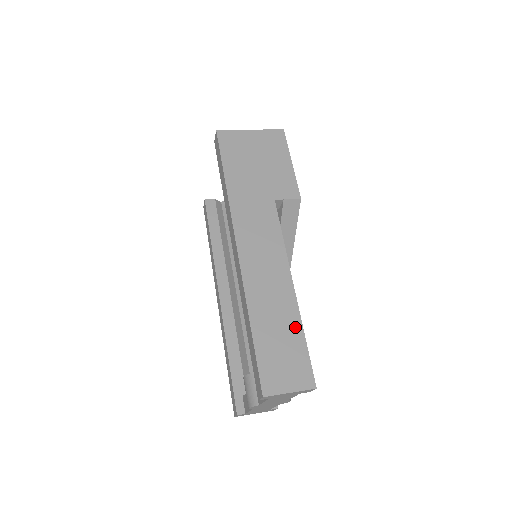
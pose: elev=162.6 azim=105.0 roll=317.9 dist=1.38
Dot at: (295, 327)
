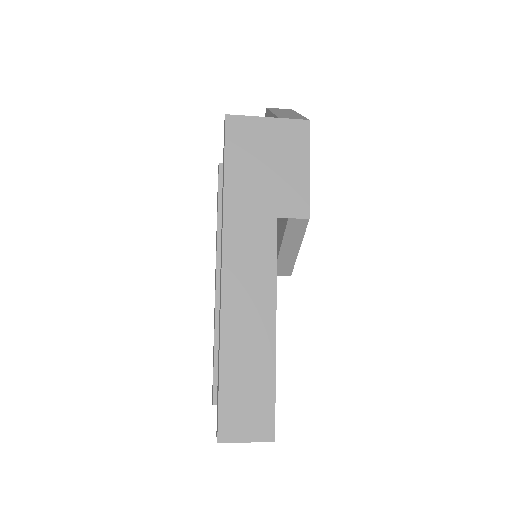
Dot at: (267, 374)
